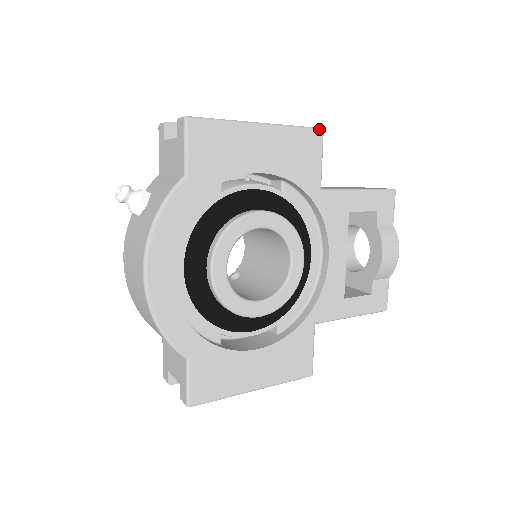
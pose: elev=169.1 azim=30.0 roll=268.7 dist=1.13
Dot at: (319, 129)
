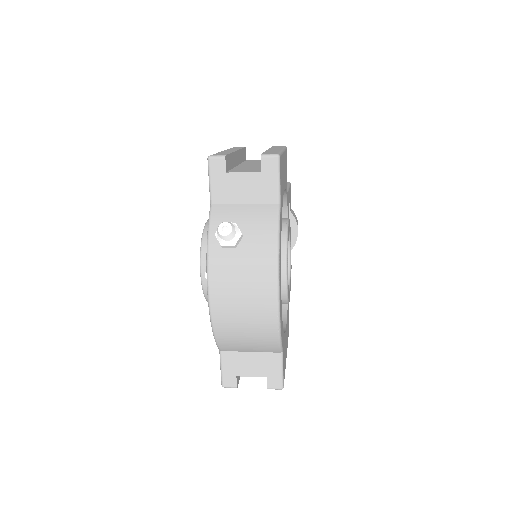
Dot at: (286, 147)
